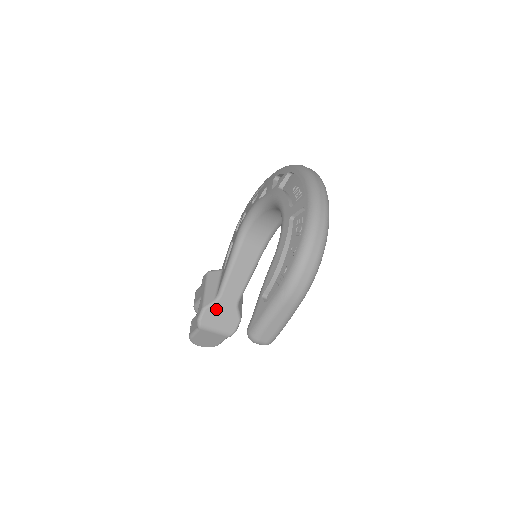
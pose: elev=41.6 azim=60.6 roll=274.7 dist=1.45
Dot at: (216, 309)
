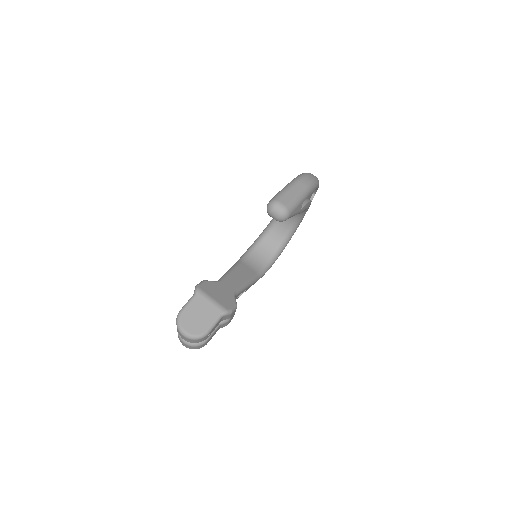
Dot at: (215, 286)
